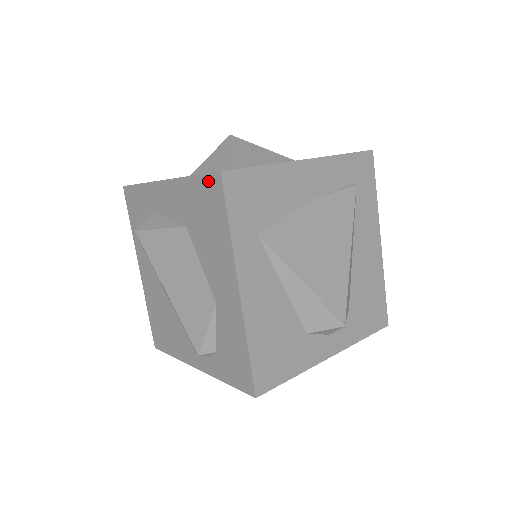
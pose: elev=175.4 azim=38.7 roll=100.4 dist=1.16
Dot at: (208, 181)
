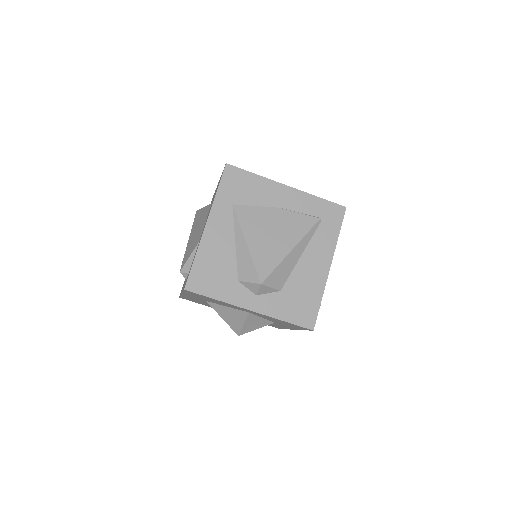
Dot at: occluded
